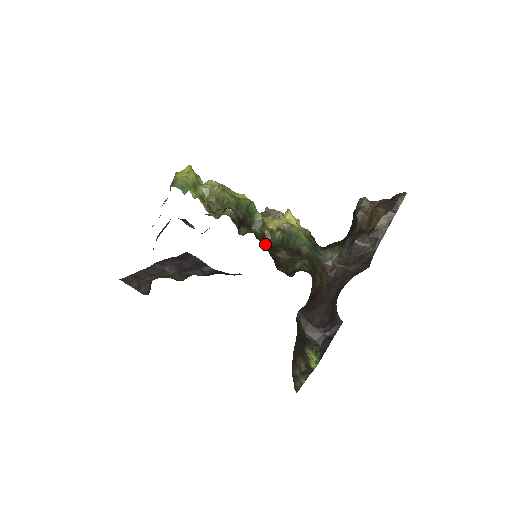
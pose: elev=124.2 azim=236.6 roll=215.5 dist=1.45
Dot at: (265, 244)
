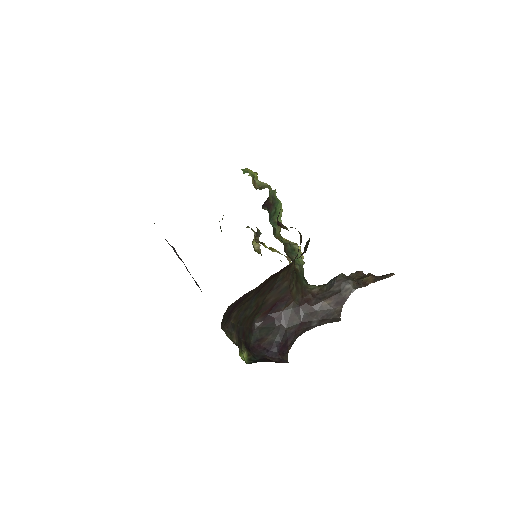
Dot at: occluded
